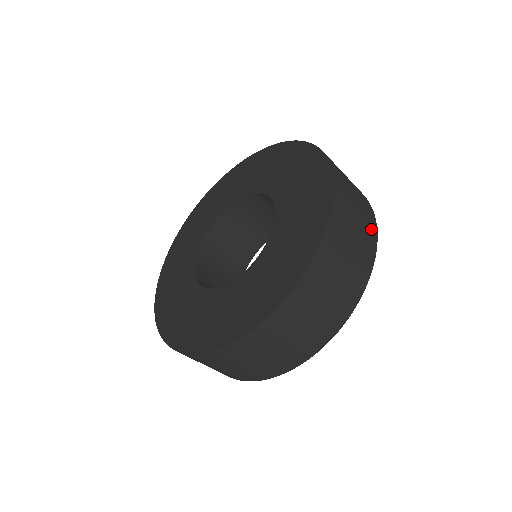
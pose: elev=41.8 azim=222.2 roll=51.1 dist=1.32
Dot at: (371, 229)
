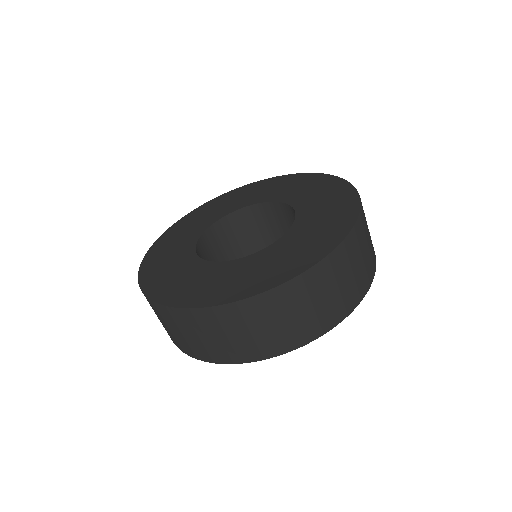
Dot at: occluded
